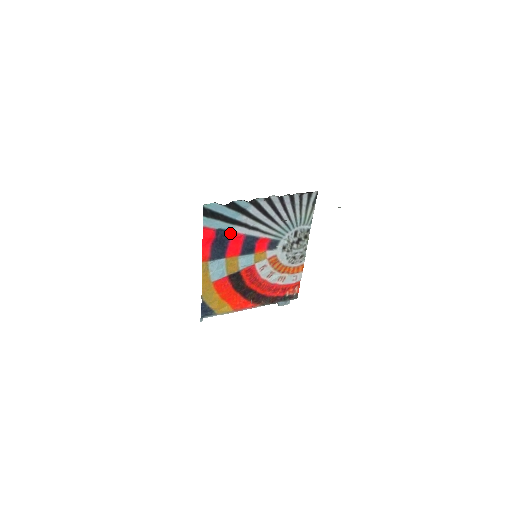
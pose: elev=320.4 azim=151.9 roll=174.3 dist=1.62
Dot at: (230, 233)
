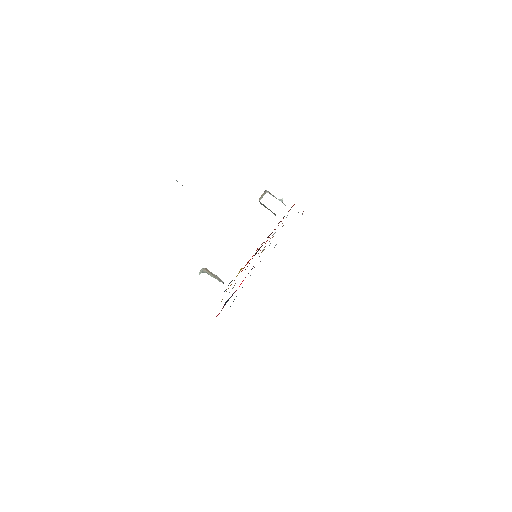
Dot at: (234, 292)
